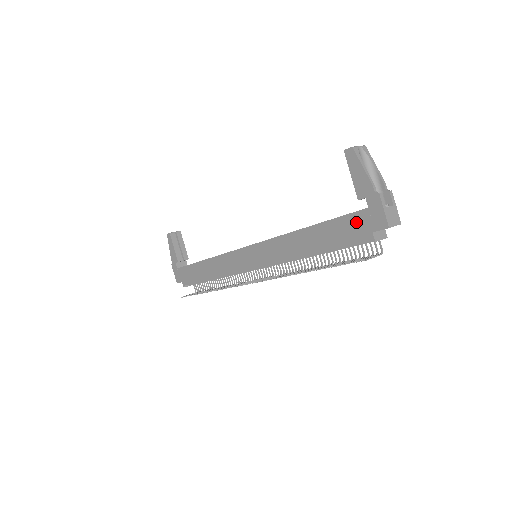
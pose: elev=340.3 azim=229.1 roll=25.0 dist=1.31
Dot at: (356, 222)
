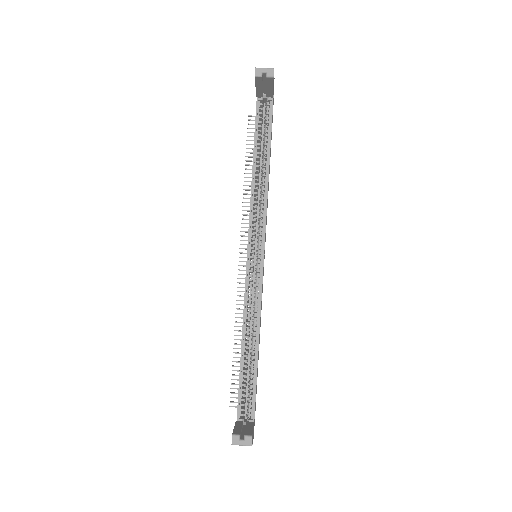
Dot at: occluded
